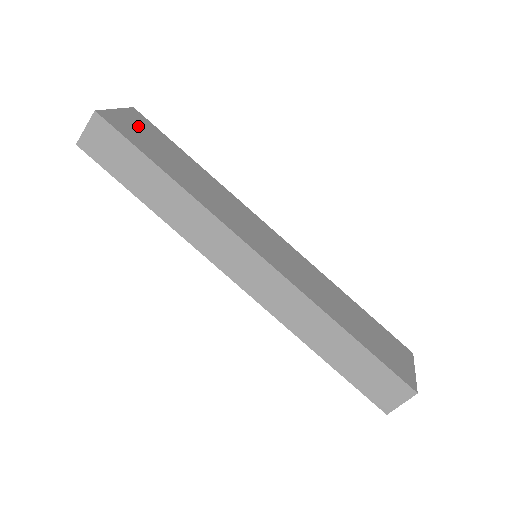
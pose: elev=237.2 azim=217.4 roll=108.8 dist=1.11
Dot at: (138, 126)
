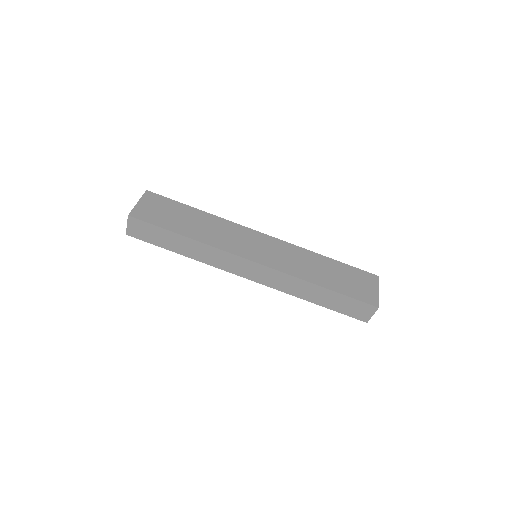
Dot at: (155, 206)
